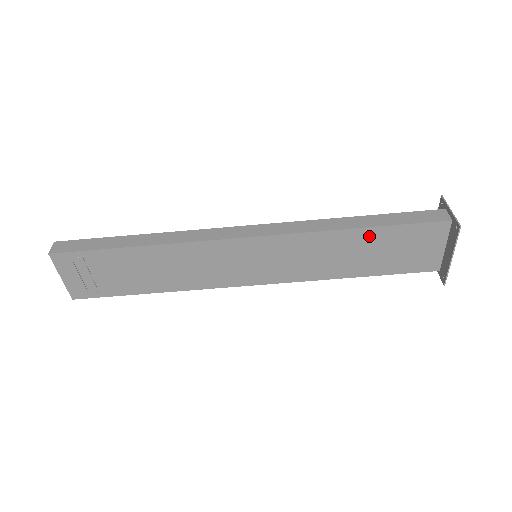
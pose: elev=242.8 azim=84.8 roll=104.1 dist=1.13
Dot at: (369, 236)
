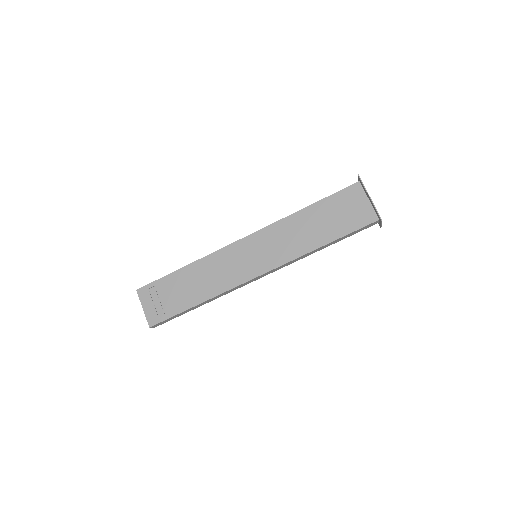
Dot at: (315, 211)
